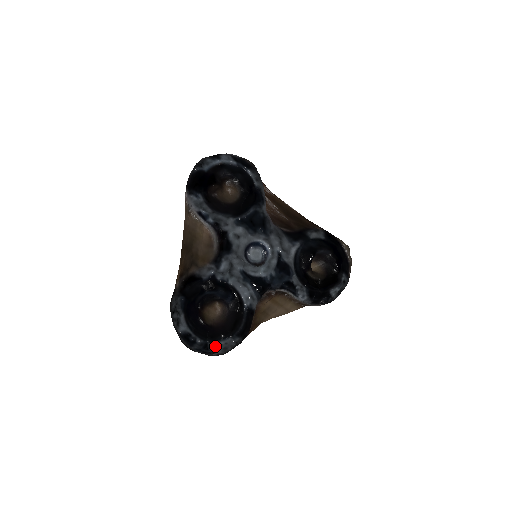
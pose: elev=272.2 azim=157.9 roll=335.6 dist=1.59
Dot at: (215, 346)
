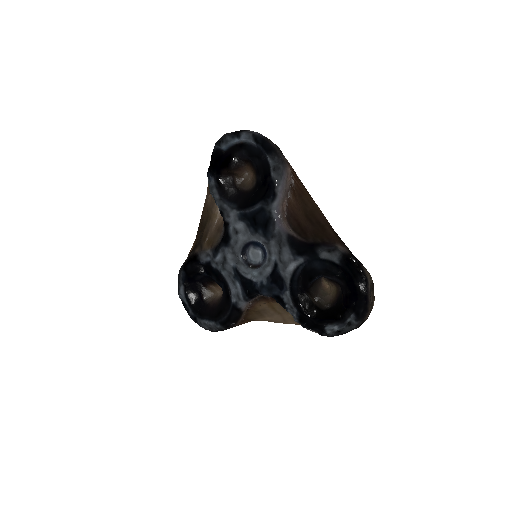
Dot at: (201, 323)
